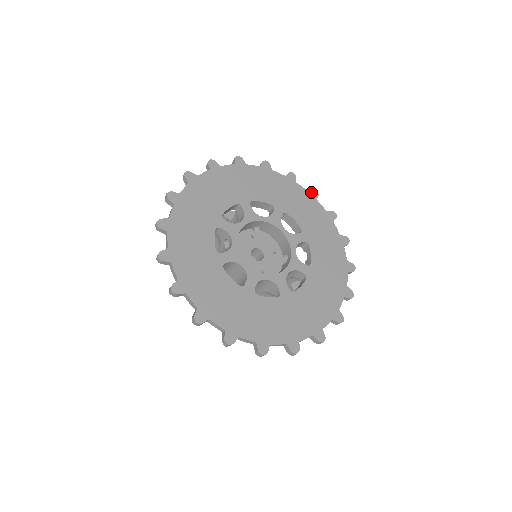
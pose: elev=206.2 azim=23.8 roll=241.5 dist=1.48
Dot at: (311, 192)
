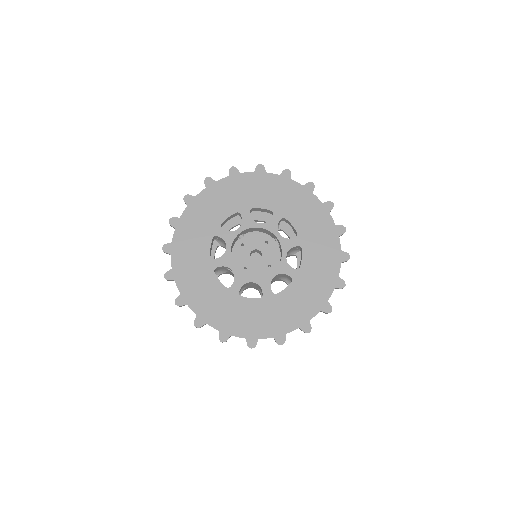
Dot at: (257, 170)
